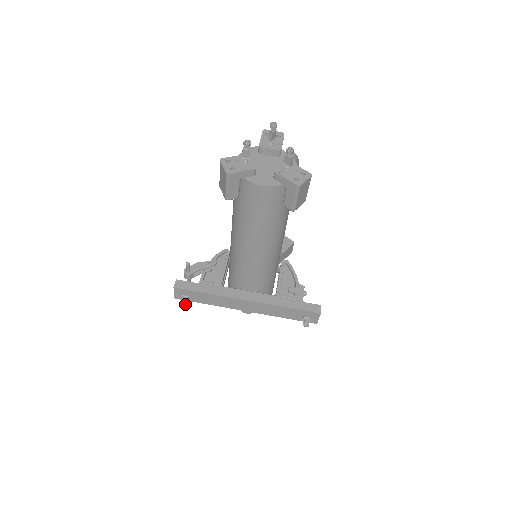
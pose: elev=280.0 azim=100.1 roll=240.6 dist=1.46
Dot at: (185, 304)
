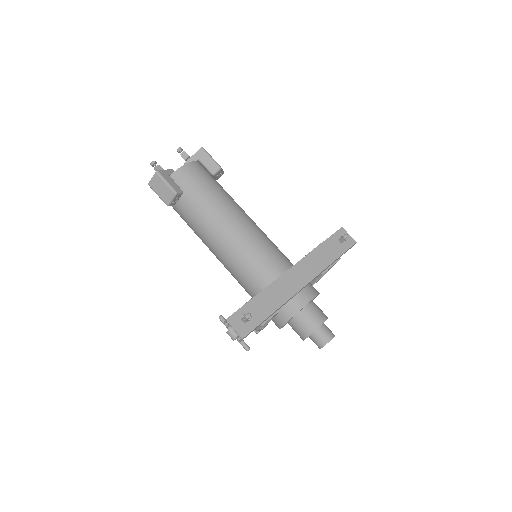
Dot at: (250, 315)
